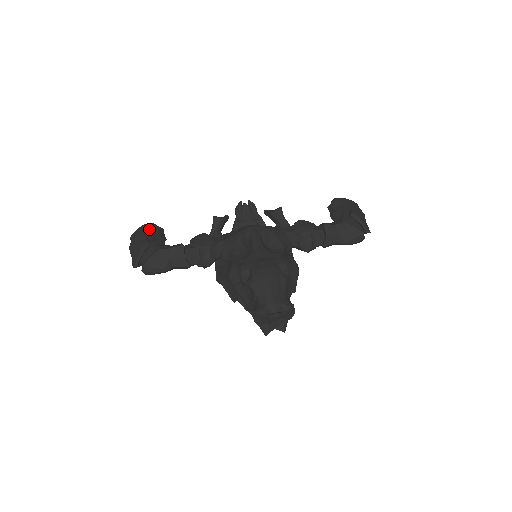
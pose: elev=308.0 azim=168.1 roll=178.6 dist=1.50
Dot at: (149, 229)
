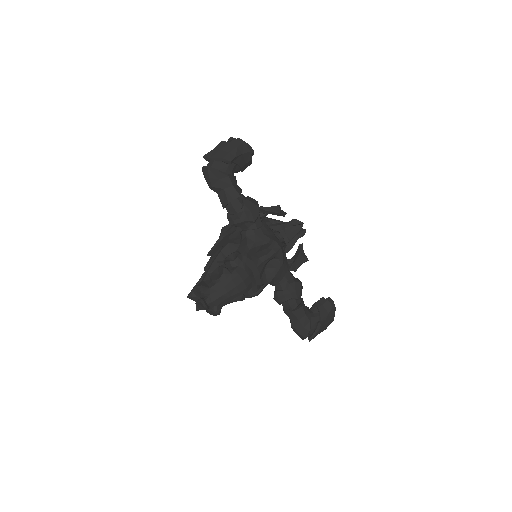
Dot at: (246, 154)
